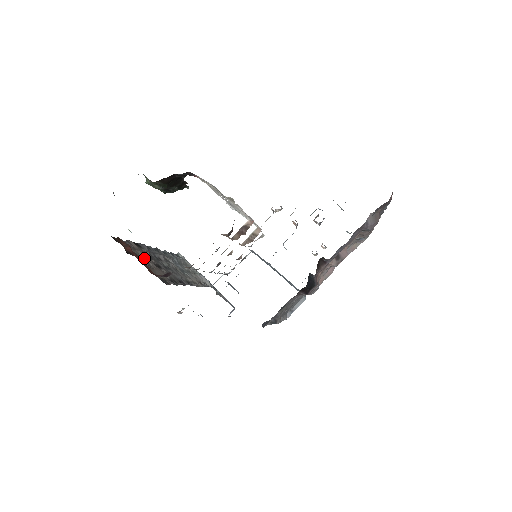
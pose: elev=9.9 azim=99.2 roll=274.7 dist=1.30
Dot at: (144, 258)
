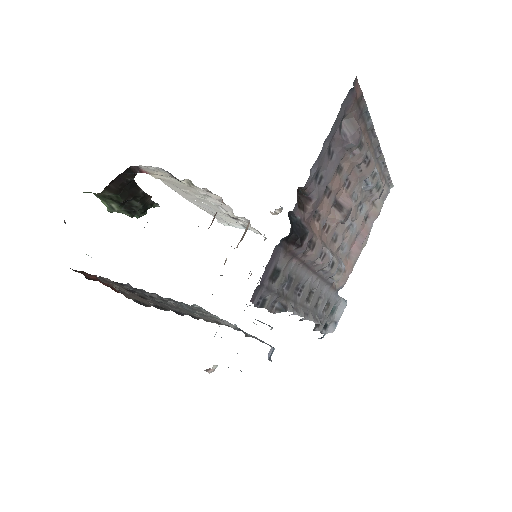
Dot at: (118, 288)
